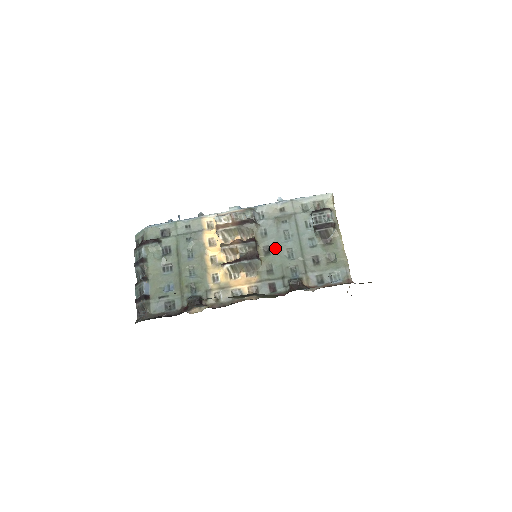
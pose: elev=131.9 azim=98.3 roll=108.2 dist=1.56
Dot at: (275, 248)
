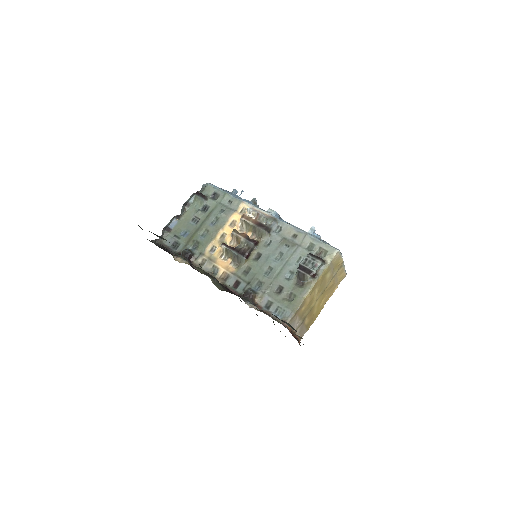
Dot at: (264, 259)
